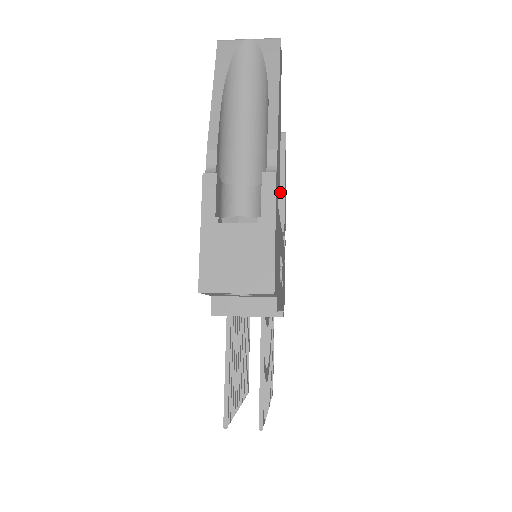
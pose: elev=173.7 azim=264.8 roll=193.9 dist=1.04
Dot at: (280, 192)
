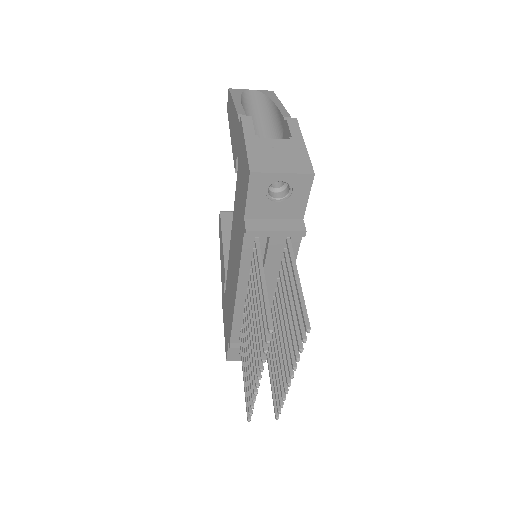
Dot at: occluded
